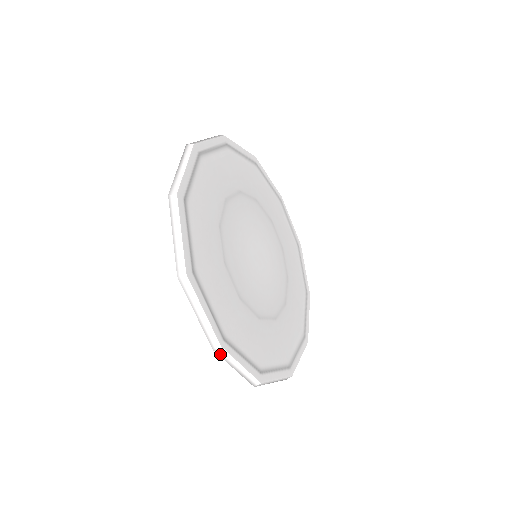
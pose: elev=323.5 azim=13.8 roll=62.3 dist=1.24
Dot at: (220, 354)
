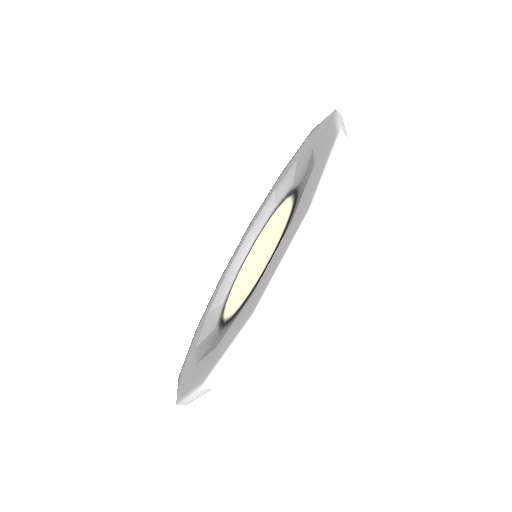
Dot at: (199, 390)
